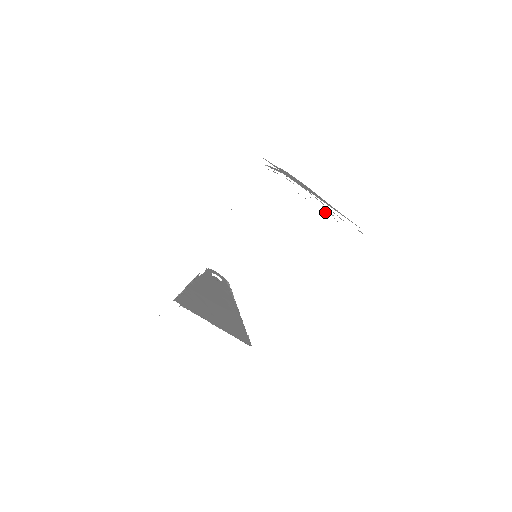
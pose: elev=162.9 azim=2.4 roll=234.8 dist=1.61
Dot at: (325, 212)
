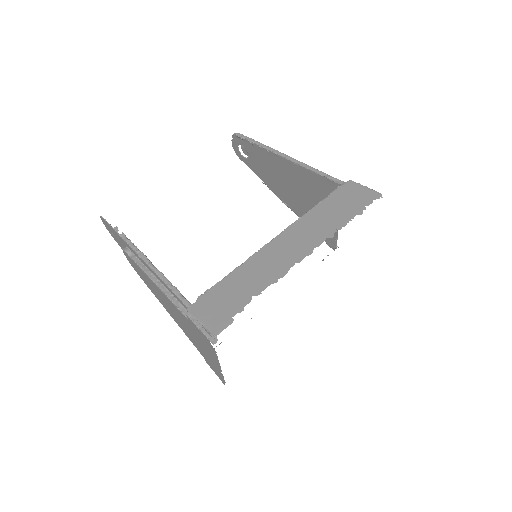
Dot at: (337, 238)
